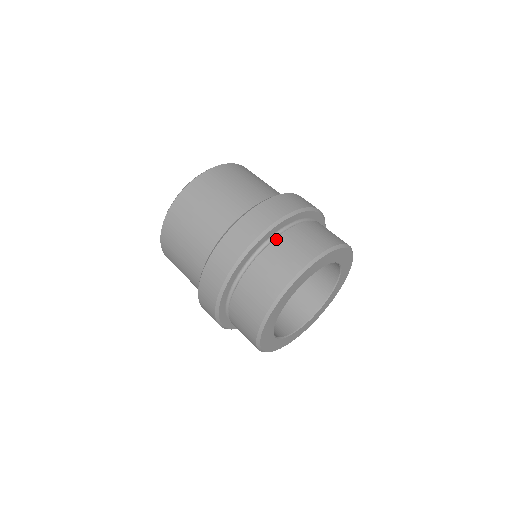
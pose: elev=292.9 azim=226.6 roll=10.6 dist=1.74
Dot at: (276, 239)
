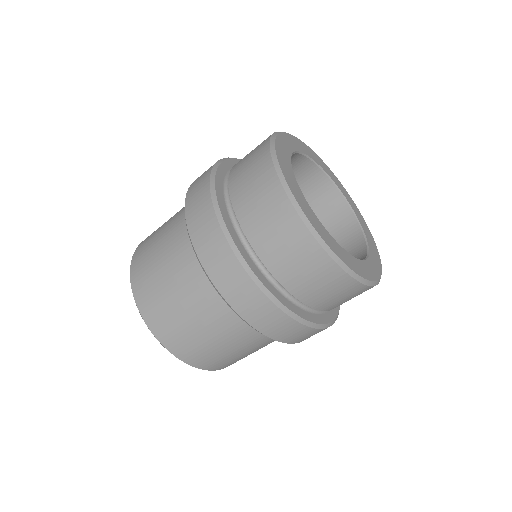
Dot at: (232, 168)
